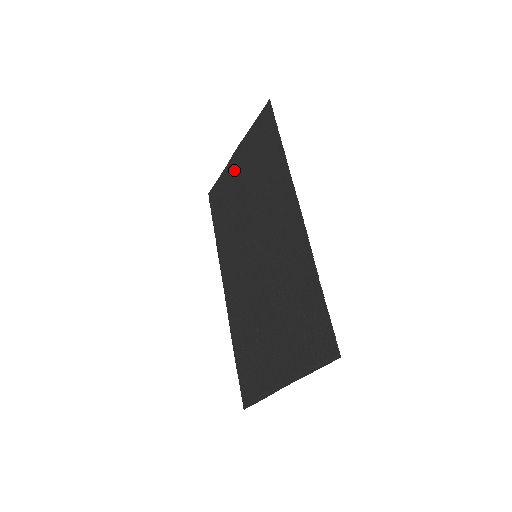
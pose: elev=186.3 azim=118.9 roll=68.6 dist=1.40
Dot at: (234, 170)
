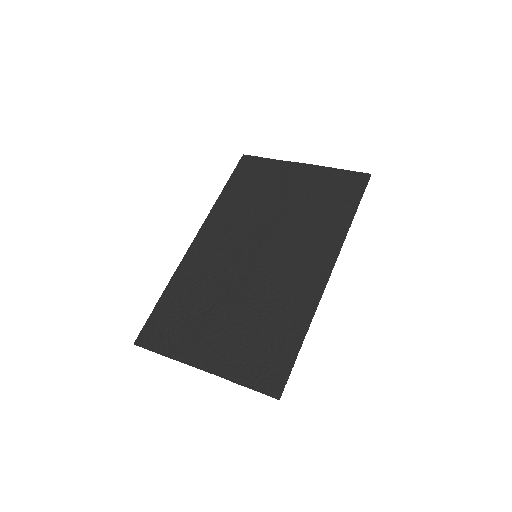
Dot at: (290, 174)
